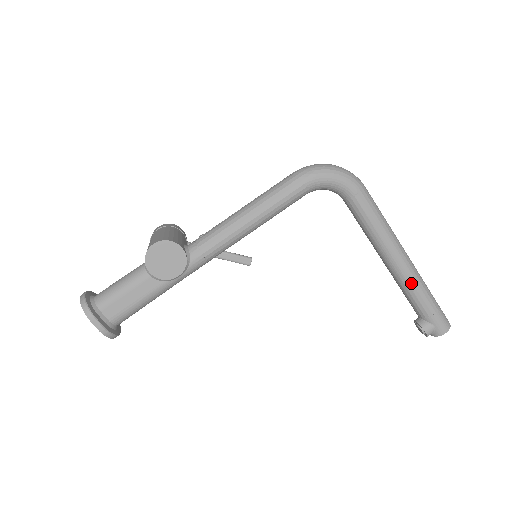
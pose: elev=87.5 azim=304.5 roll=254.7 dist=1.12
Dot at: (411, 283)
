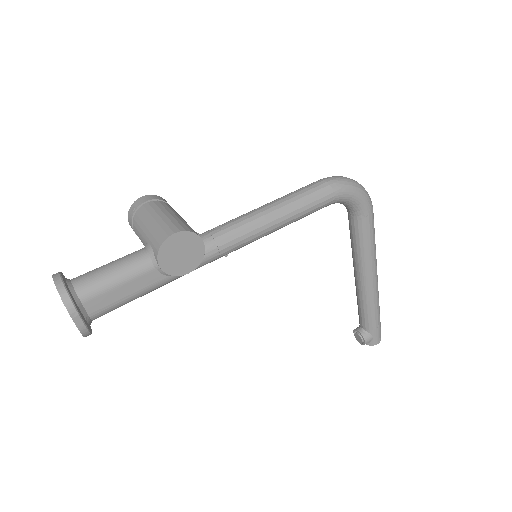
Dot at: (373, 300)
